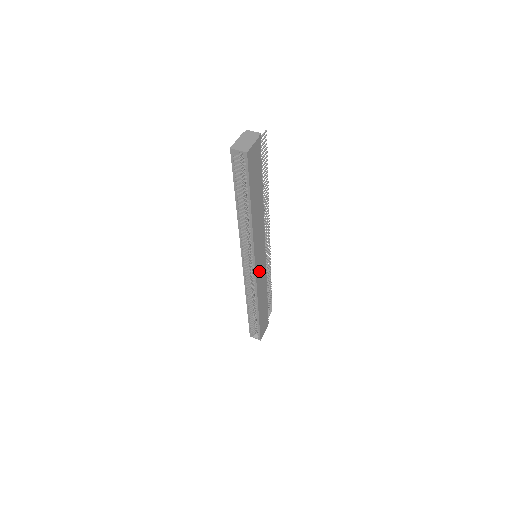
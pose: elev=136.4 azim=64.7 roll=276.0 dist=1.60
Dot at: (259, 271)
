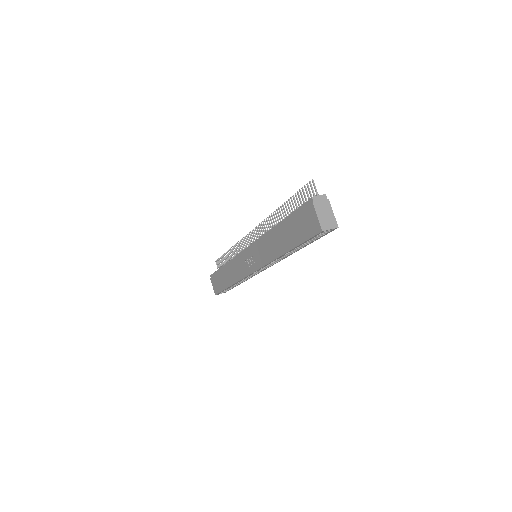
Dot at: occluded
